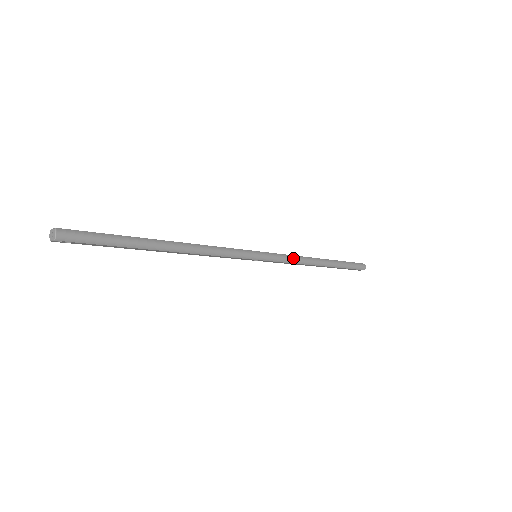
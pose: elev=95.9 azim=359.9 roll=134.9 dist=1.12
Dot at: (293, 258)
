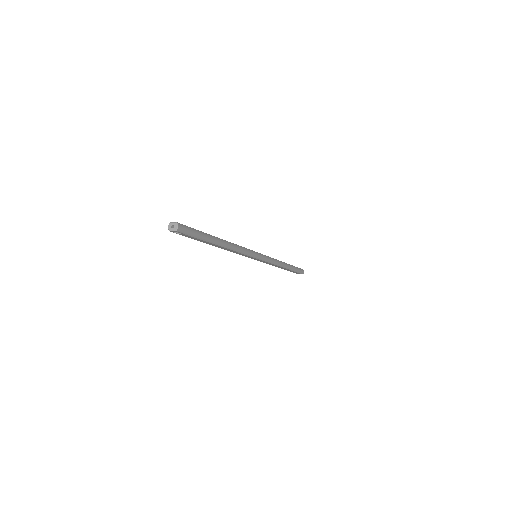
Dot at: (273, 260)
